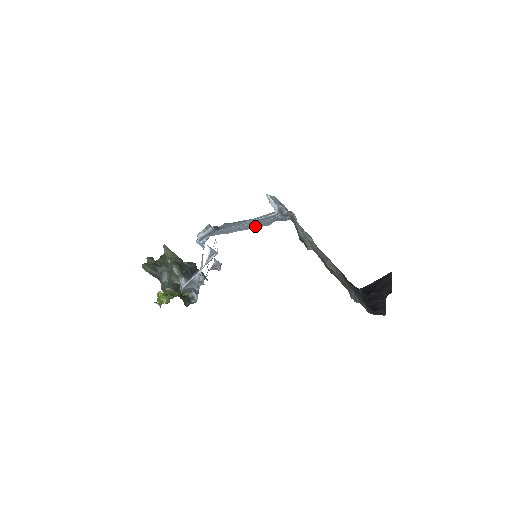
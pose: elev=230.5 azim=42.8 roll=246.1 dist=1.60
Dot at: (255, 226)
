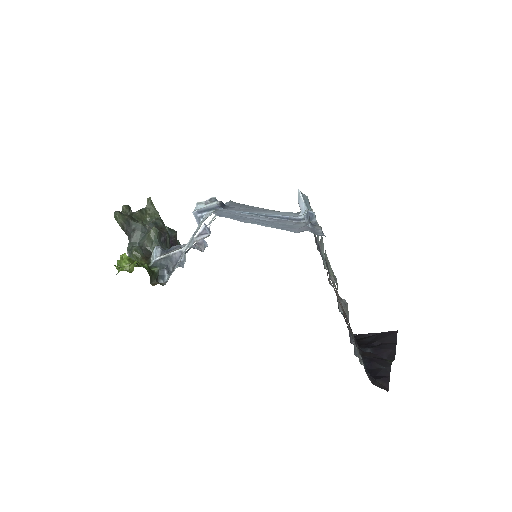
Dot at: (276, 225)
